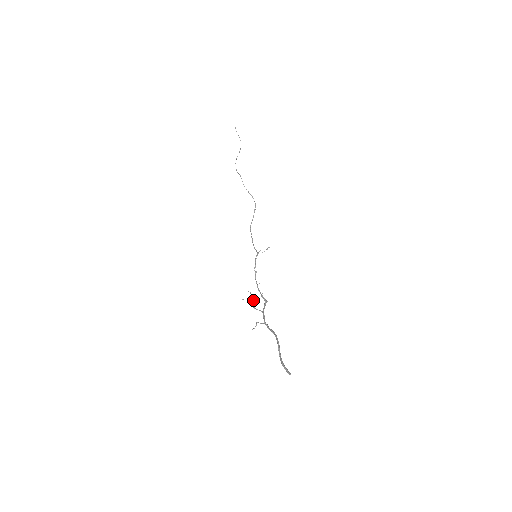
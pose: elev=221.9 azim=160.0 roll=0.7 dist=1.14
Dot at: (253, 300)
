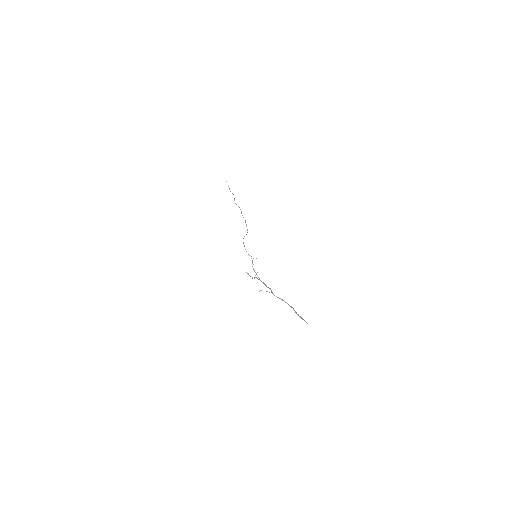
Dot at: (252, 278)
